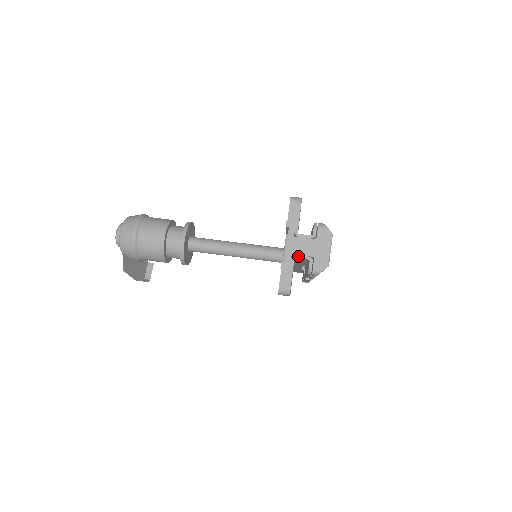
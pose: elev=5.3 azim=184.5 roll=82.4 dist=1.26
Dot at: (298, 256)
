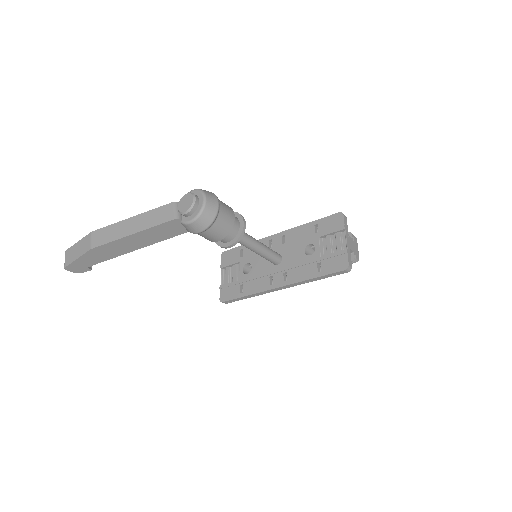
Dot at: (351, 248)
